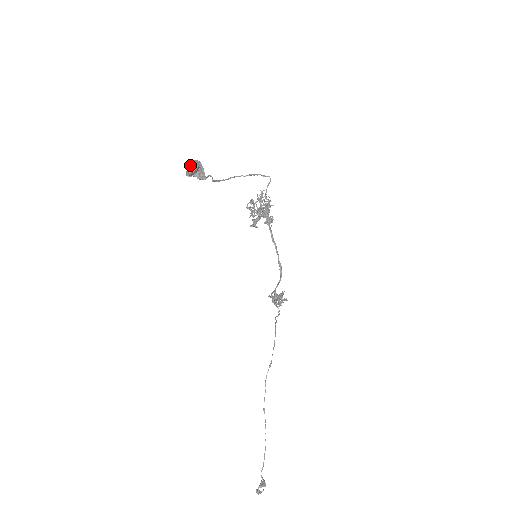
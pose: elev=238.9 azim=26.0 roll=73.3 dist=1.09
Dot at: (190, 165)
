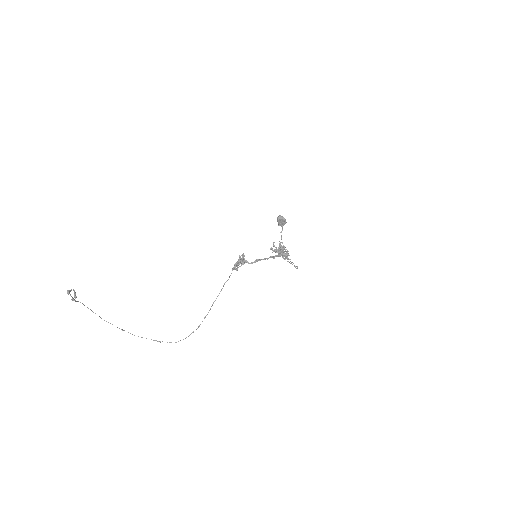
Dot at: (283, 218)
